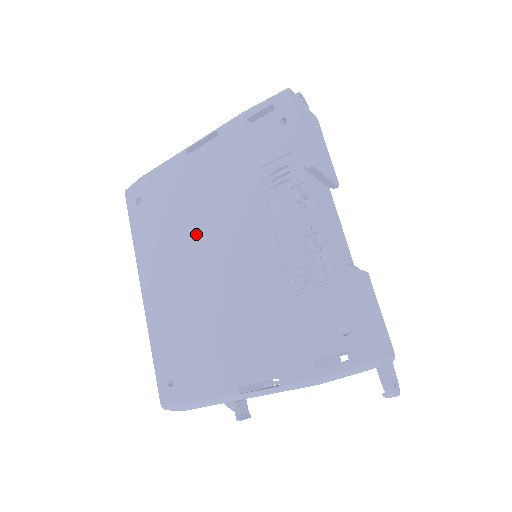
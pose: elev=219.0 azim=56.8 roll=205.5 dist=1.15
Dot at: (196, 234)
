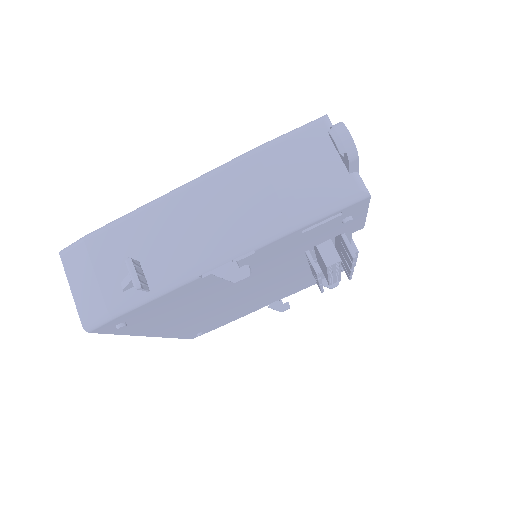
Dot at: occluded
